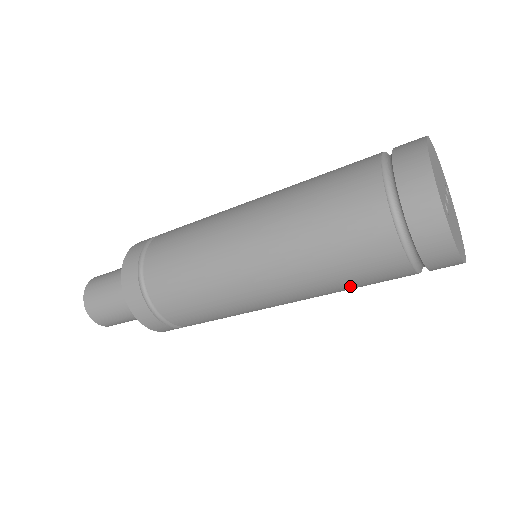
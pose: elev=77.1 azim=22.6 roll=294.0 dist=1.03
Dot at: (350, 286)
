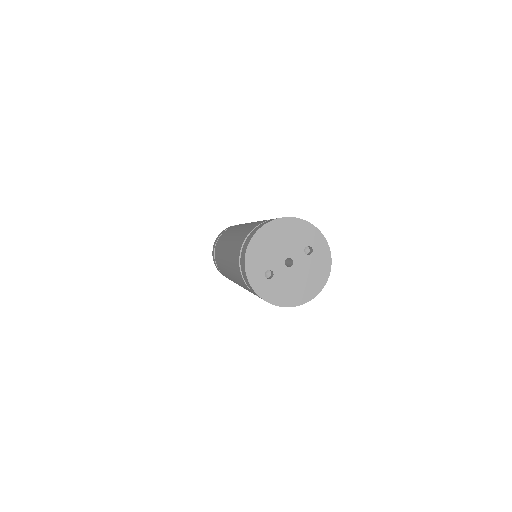
Dot at: occluded
